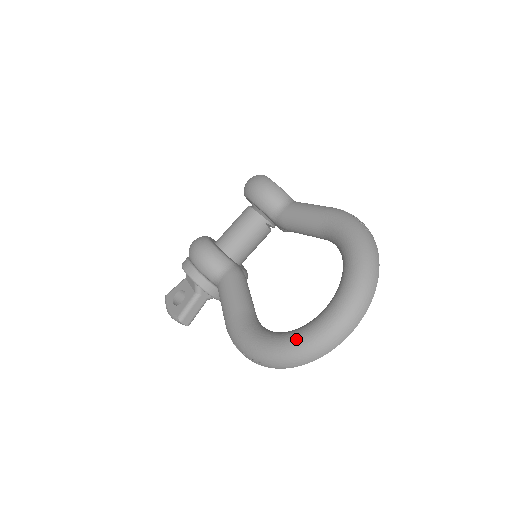
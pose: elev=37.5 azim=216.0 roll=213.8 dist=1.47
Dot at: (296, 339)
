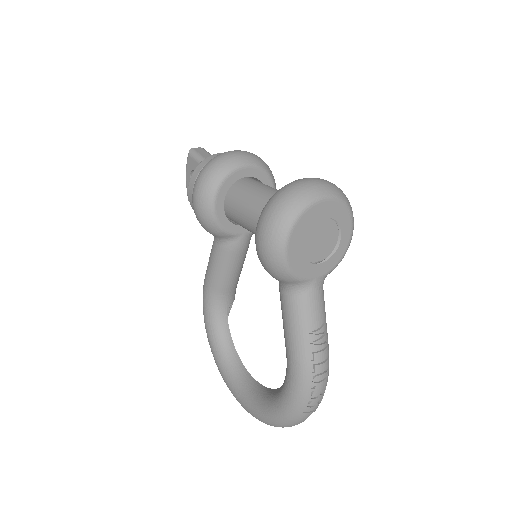
Dot at: (220, 371)
